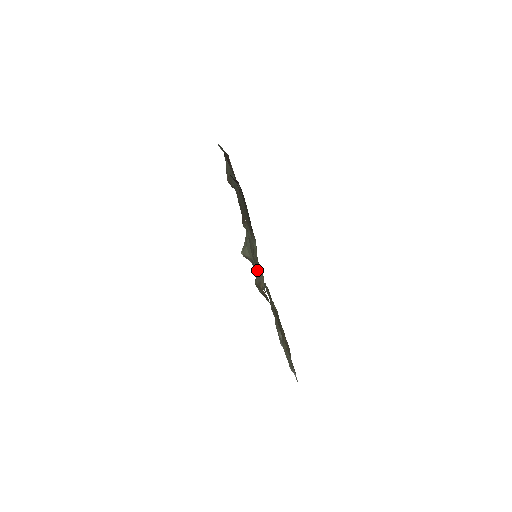
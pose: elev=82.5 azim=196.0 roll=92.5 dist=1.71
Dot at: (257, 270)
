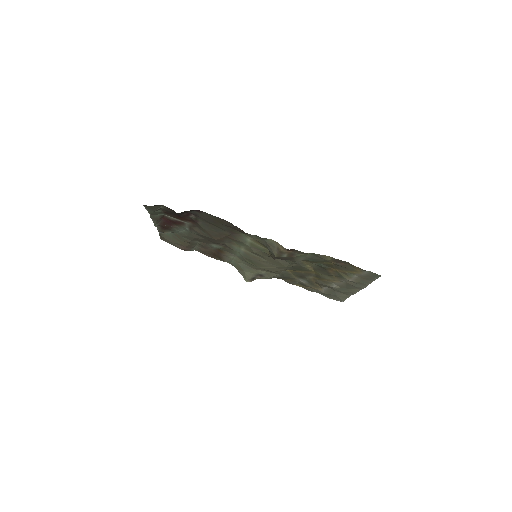
Dot at: (268, 266)
